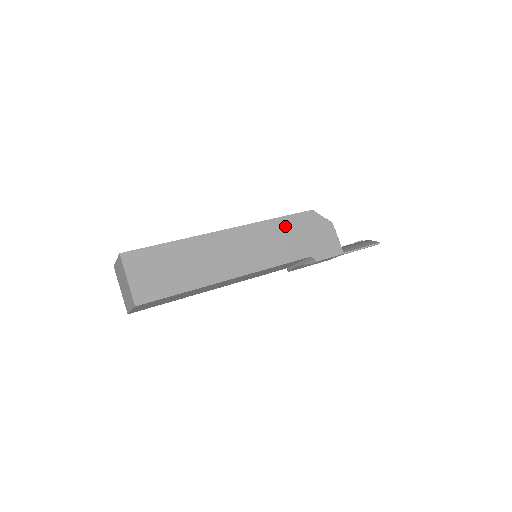
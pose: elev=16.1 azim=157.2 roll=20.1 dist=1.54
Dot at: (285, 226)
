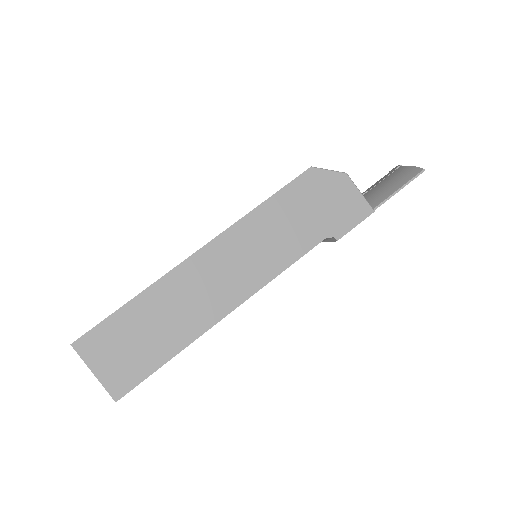
Dot at: (278, 209)
